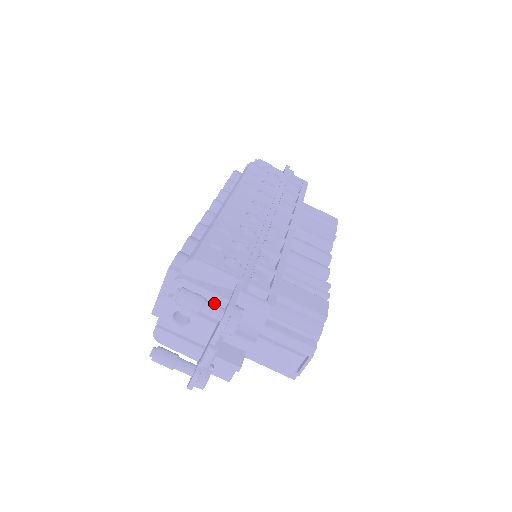
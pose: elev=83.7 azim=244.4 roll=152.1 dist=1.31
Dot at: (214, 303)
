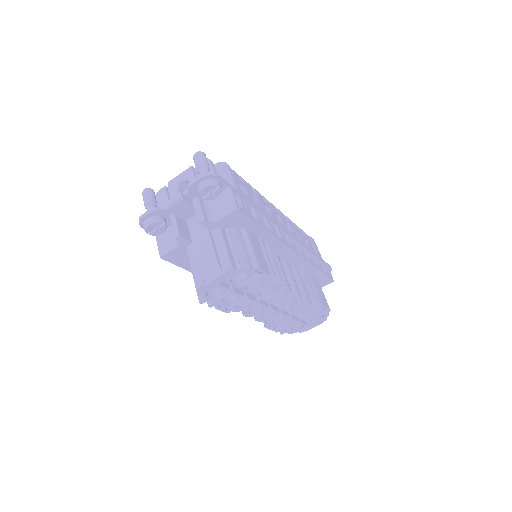
Dot at: occluded
